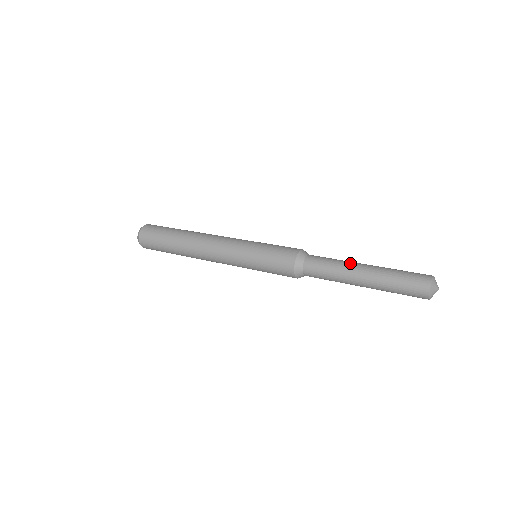
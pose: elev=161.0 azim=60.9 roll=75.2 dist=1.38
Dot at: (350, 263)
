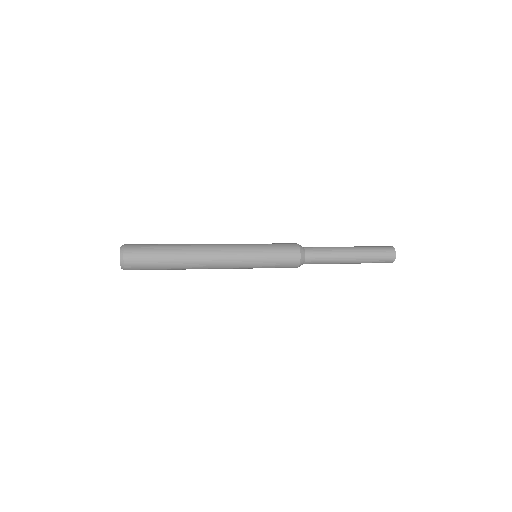
Dot at: (338, 247)
